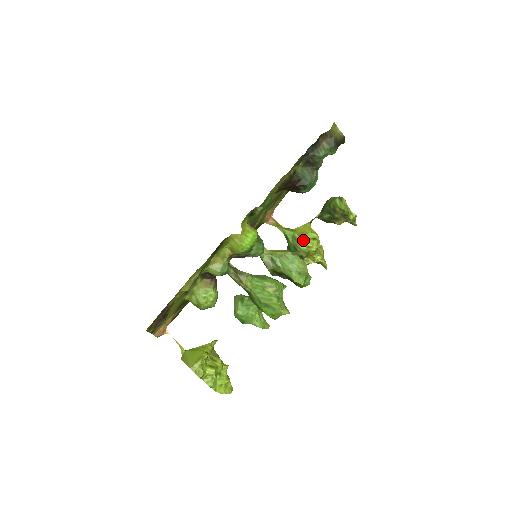
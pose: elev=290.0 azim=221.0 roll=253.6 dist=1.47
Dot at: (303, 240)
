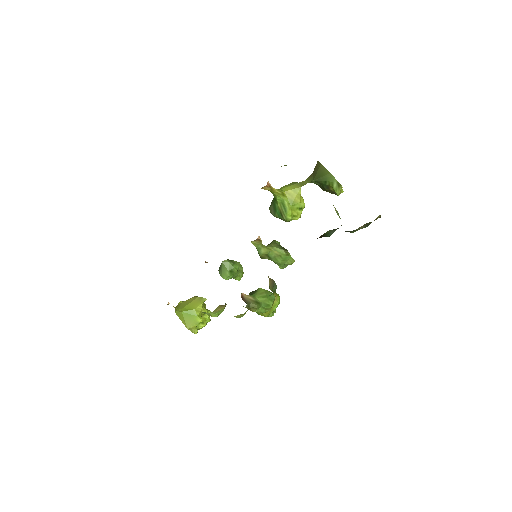
Dot at: (291, 210)
